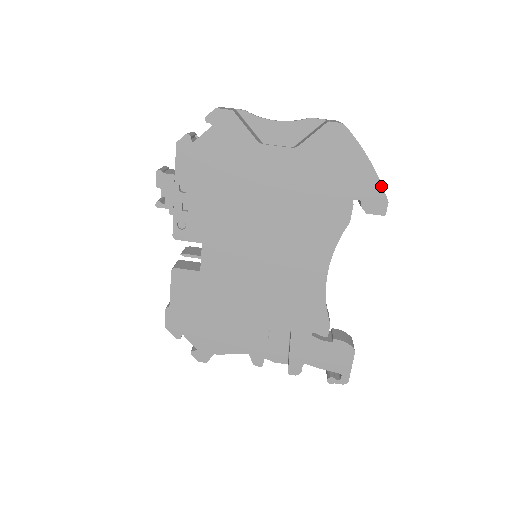
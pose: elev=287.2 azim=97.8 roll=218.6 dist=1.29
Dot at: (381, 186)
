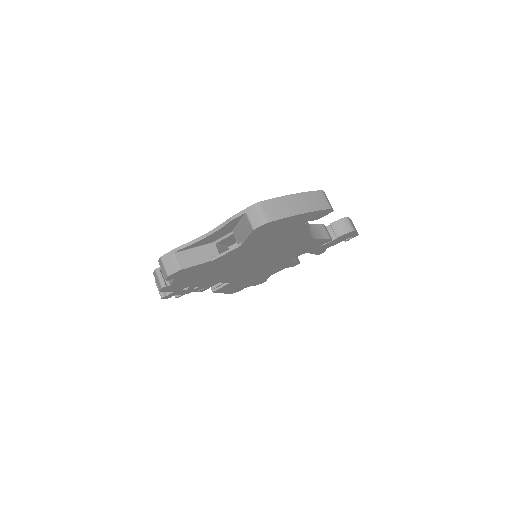
Dot at: (320, 211)
